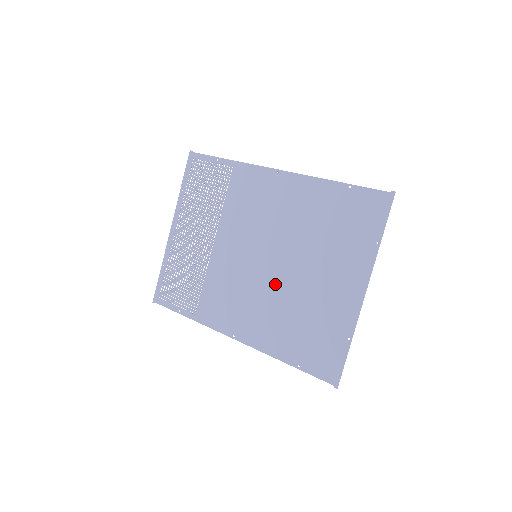
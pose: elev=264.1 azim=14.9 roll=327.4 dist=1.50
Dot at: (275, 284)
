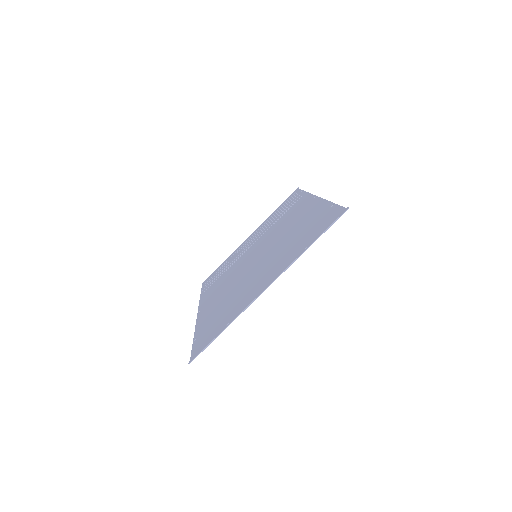
Dot at: (243, 276)
